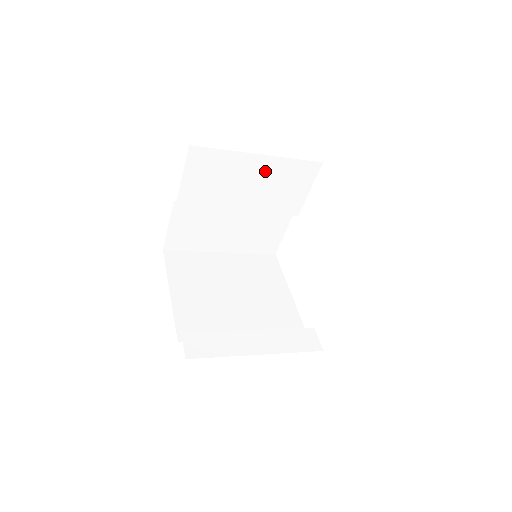
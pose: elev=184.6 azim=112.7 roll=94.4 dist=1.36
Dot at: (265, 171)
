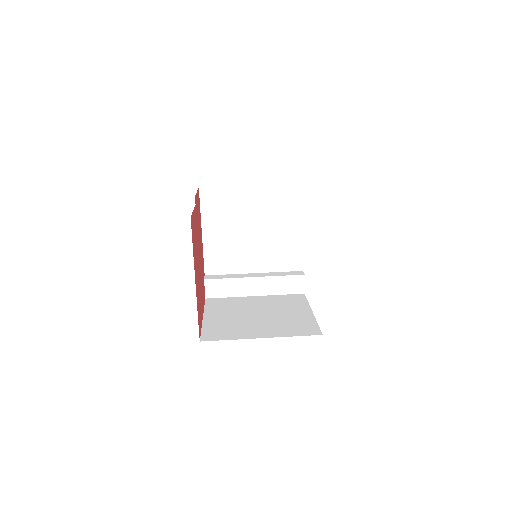
Dot at: occluded
